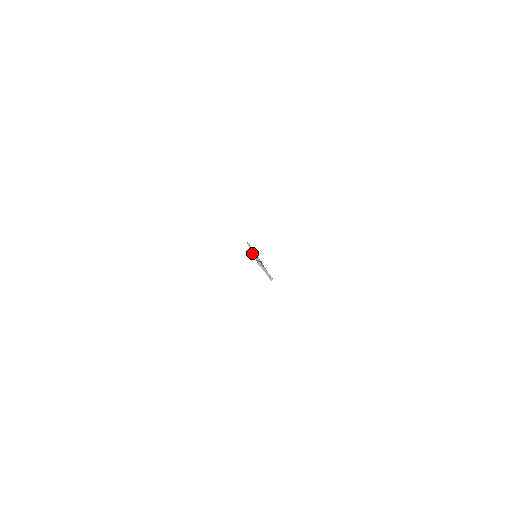
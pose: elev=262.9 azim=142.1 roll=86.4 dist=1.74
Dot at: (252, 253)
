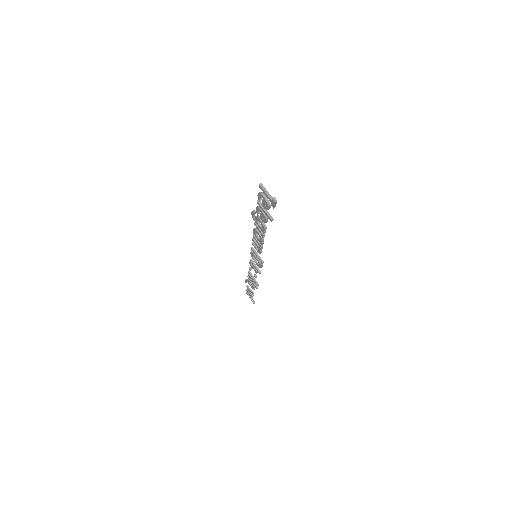
Dot at: (253, 210)
